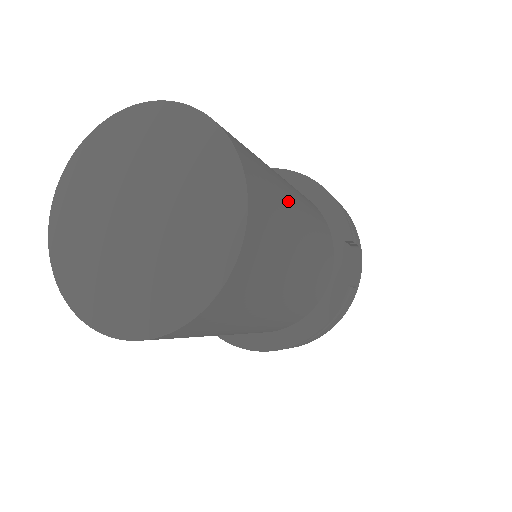
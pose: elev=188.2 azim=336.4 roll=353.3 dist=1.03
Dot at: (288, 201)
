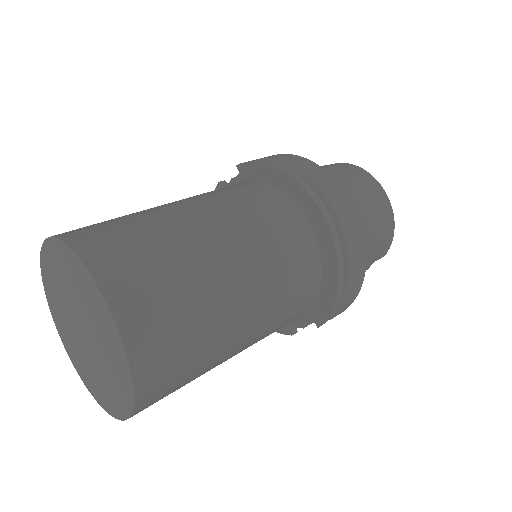
Dot at: (216, 362)
